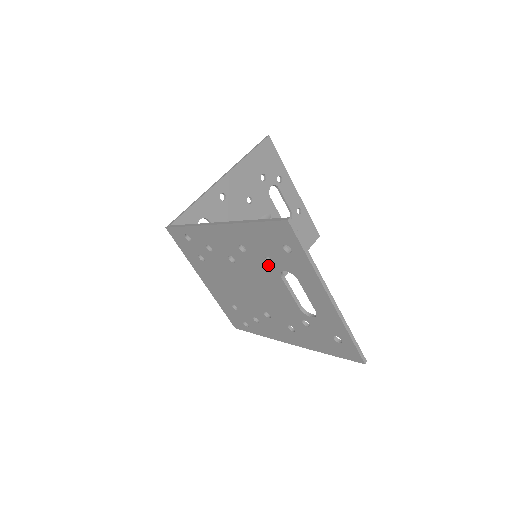
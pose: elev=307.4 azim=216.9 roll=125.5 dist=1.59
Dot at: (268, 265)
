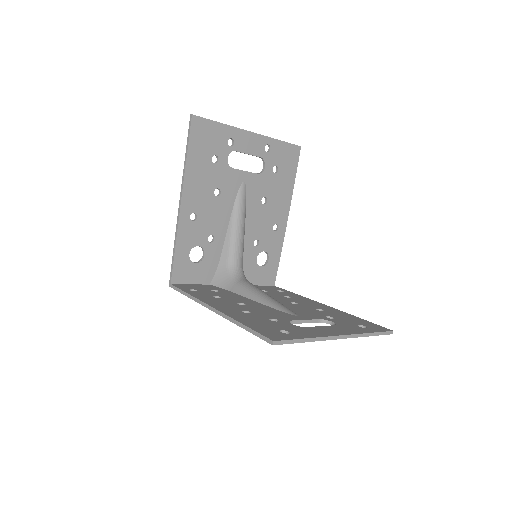
Dot at: occluded
